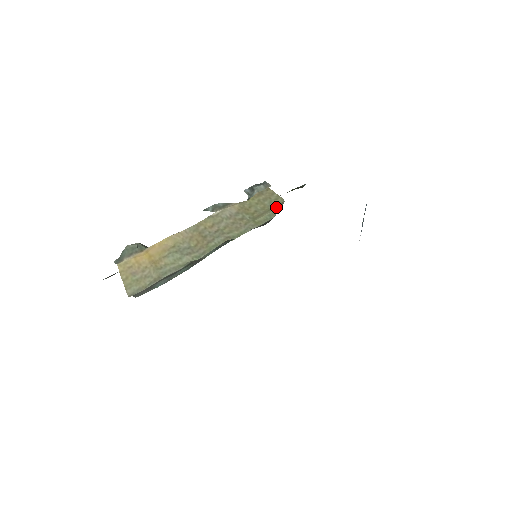
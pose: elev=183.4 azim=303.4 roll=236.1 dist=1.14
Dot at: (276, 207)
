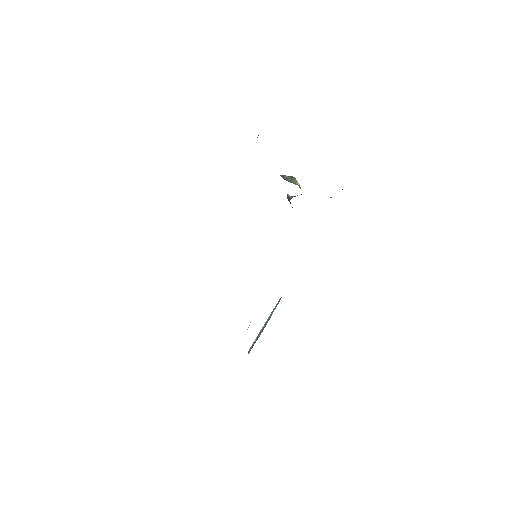
Dot at: occluded
